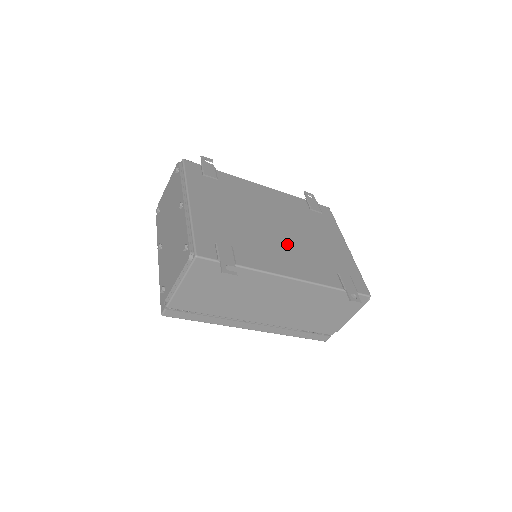
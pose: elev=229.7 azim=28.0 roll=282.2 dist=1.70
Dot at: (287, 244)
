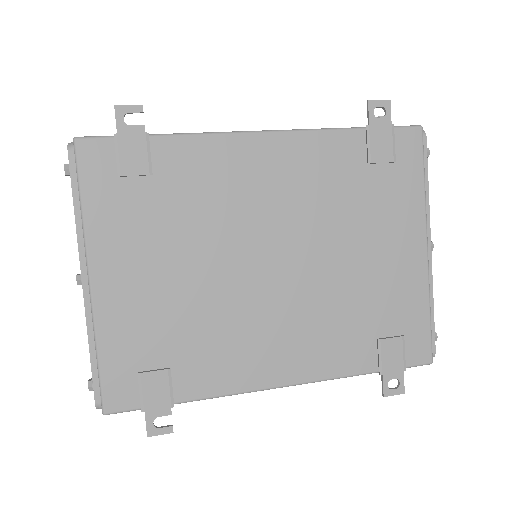
Dot at: (286, 304)
